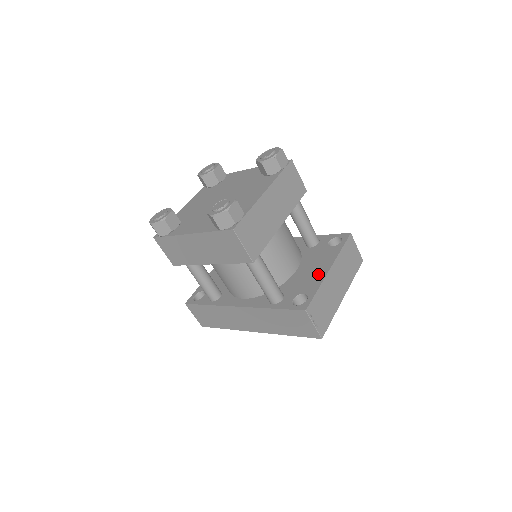
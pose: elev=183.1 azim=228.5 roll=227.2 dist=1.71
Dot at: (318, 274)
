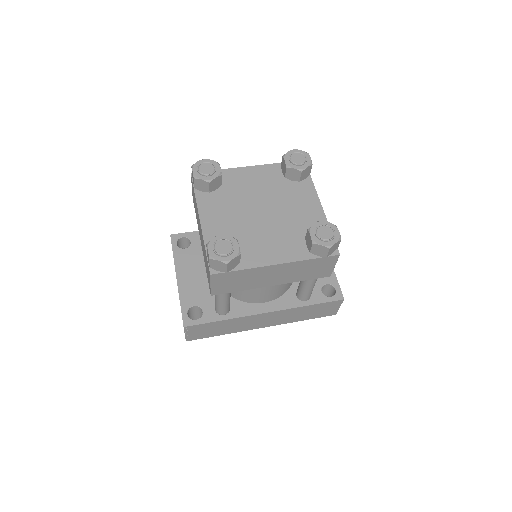
Dot at: occluded
